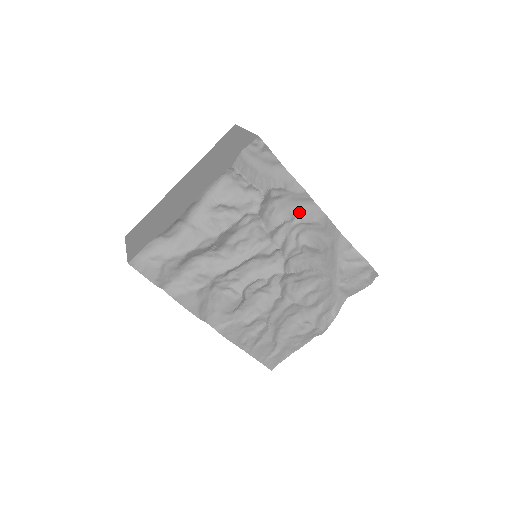
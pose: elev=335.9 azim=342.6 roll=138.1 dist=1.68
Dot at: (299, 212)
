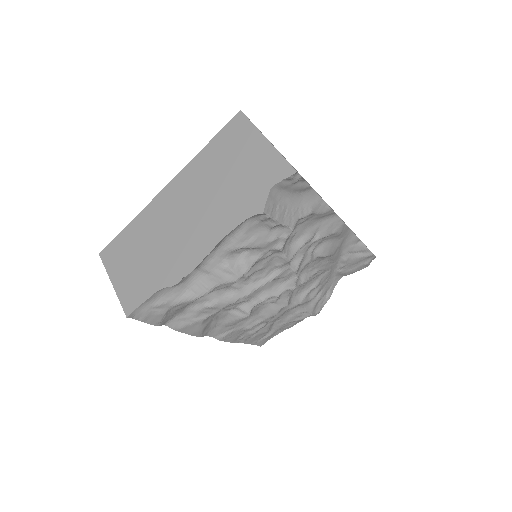
Dot at: (319, 228)
